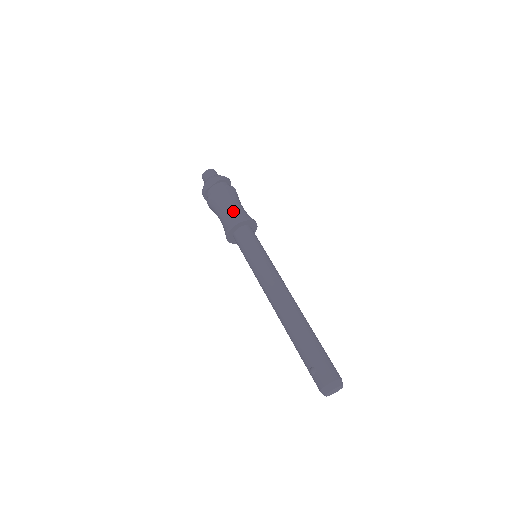
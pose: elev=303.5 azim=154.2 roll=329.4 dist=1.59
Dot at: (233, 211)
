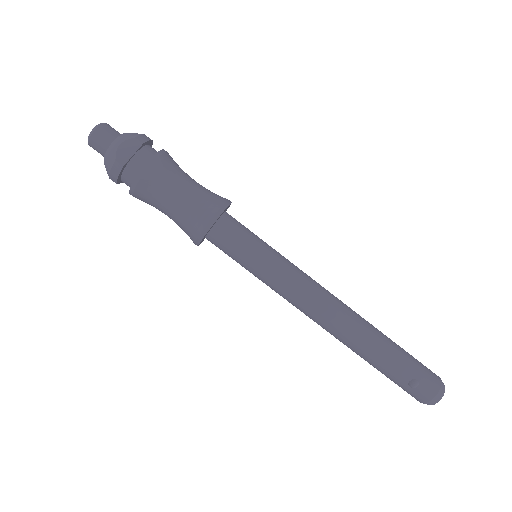
Dot at: (198, 193)
